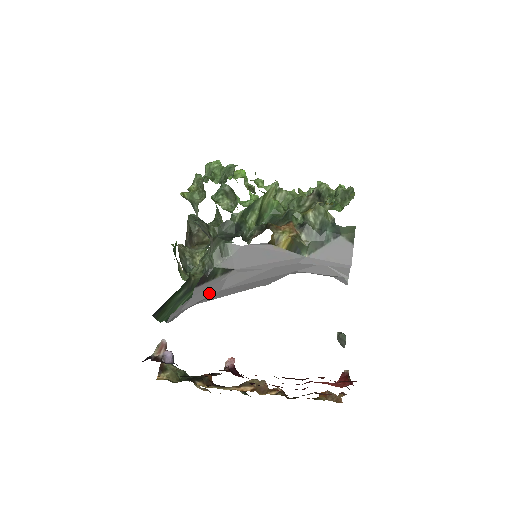
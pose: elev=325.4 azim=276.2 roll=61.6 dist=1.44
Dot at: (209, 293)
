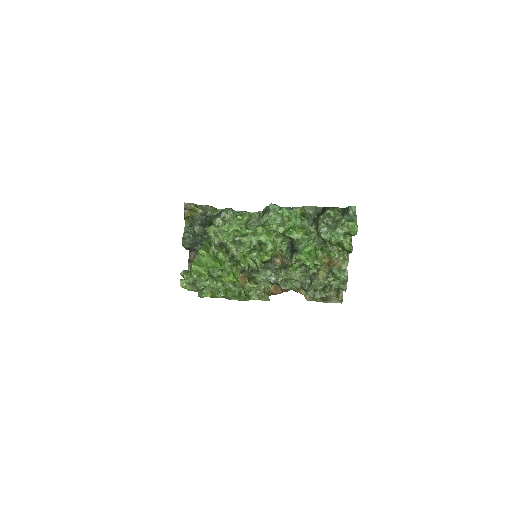
Dot at: occluded
